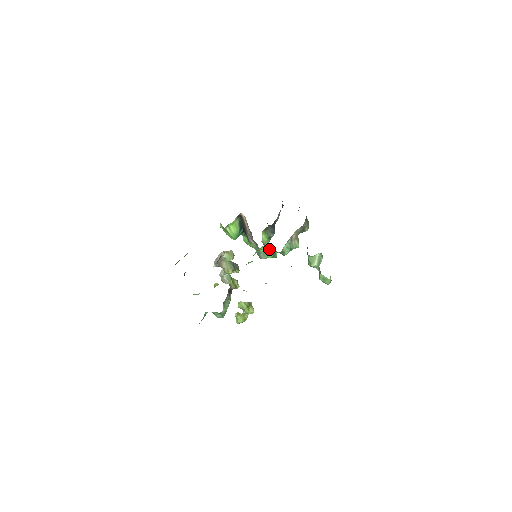
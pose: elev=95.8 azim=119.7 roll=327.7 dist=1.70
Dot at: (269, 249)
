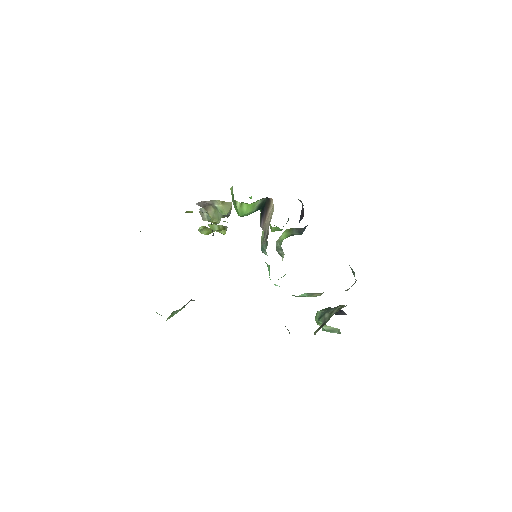
Dot at: occluded
